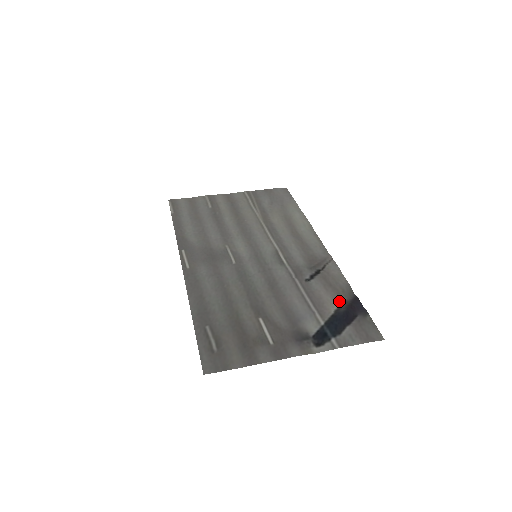
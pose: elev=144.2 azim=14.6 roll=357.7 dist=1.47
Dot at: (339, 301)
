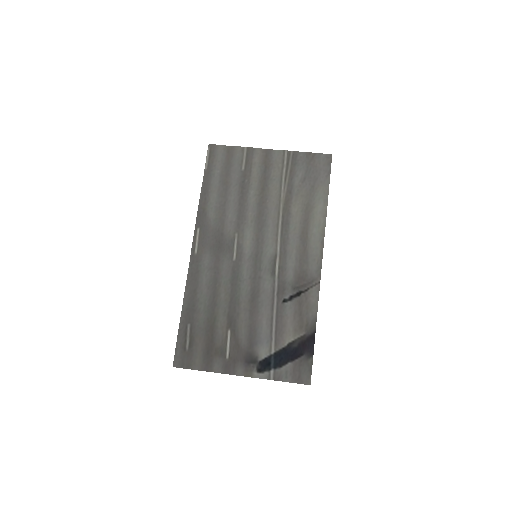
Dot at: (298, 334)
